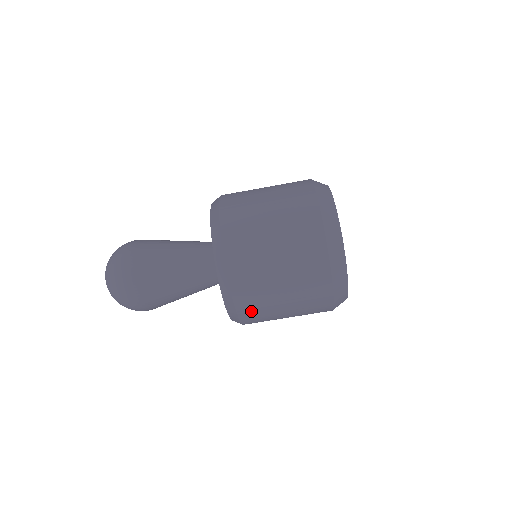
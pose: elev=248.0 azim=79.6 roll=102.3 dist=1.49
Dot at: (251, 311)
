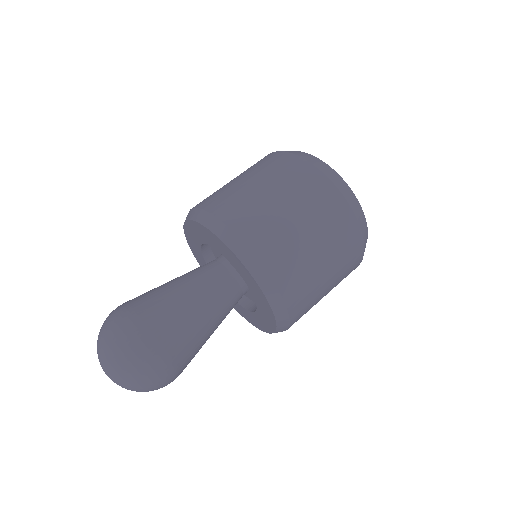
Dot at: (234, 211)
